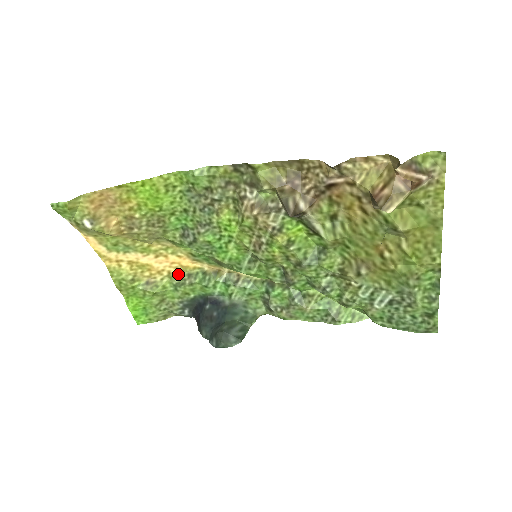
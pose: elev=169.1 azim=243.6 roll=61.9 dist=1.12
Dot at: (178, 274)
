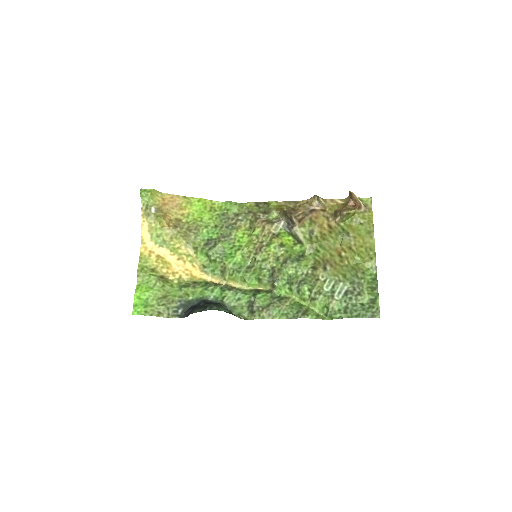
Dot at: (186, 281)
